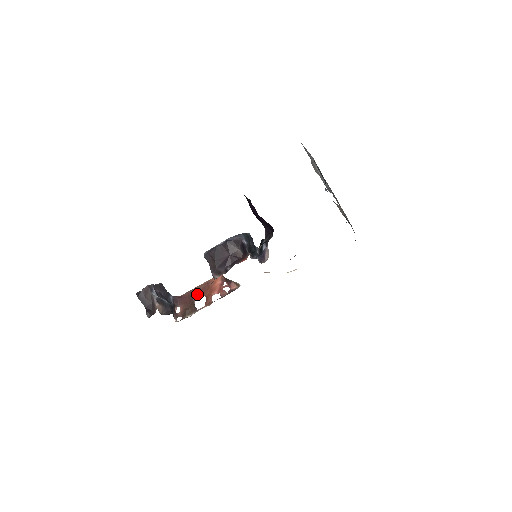
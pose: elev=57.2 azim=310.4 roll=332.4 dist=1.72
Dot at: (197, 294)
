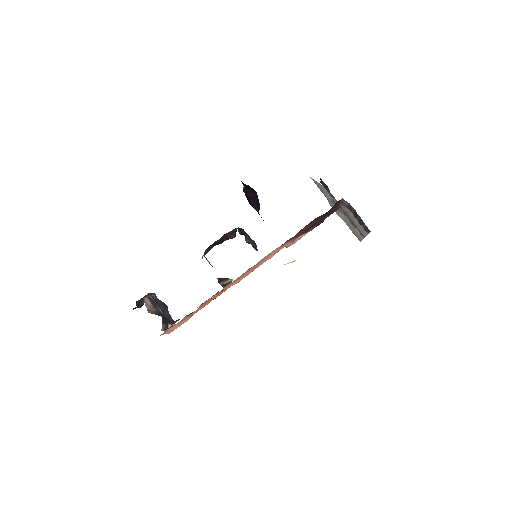
Dot at: occluded
